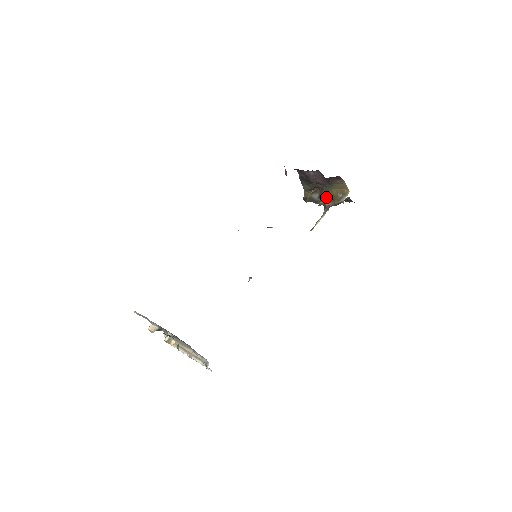
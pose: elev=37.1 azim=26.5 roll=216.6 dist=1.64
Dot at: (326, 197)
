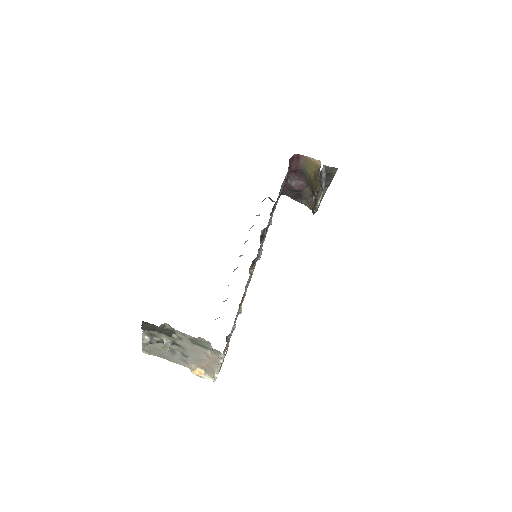
Dot at: (313, 186)
